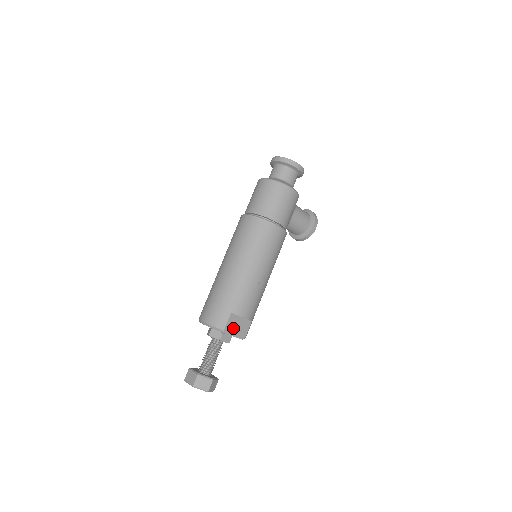
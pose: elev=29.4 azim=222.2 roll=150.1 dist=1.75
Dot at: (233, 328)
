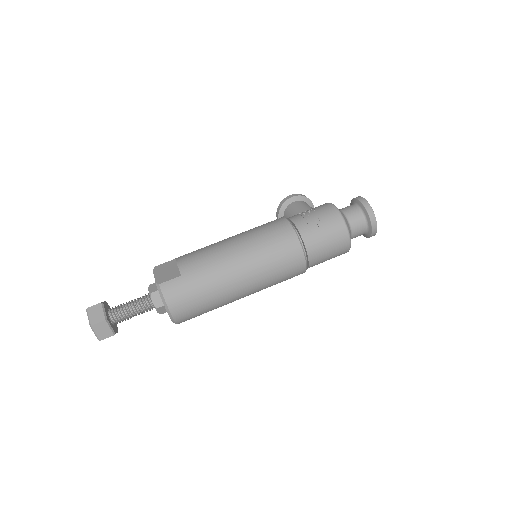
Dot at: occluded
